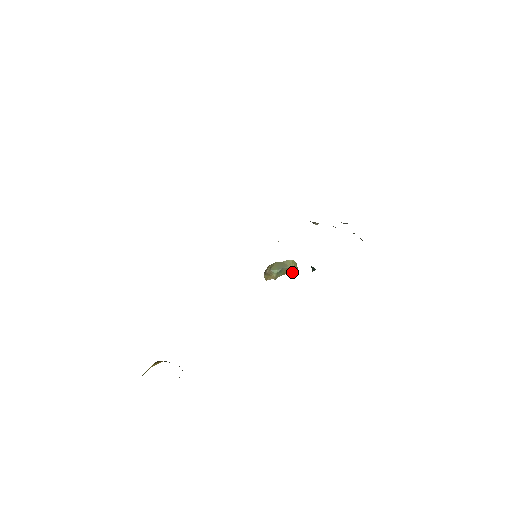
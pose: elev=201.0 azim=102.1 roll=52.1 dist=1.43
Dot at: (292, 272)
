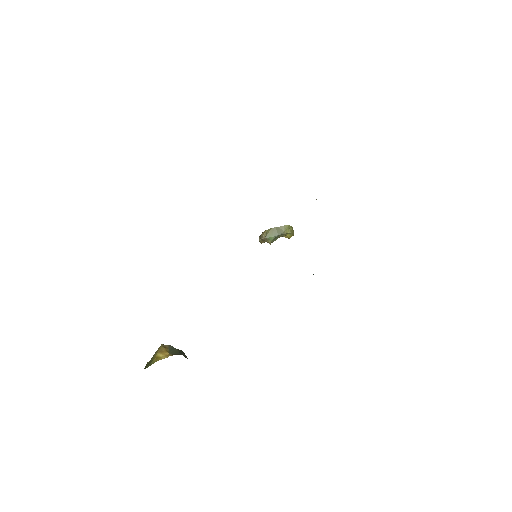
Dot at: (287, 235)
